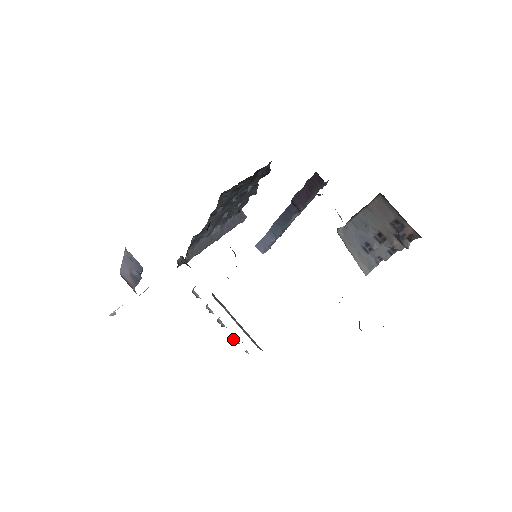
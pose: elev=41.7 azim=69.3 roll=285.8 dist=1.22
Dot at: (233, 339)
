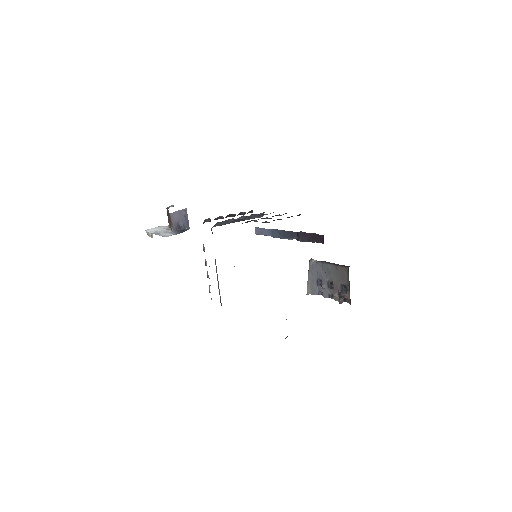
Dot at: (209, 288)
